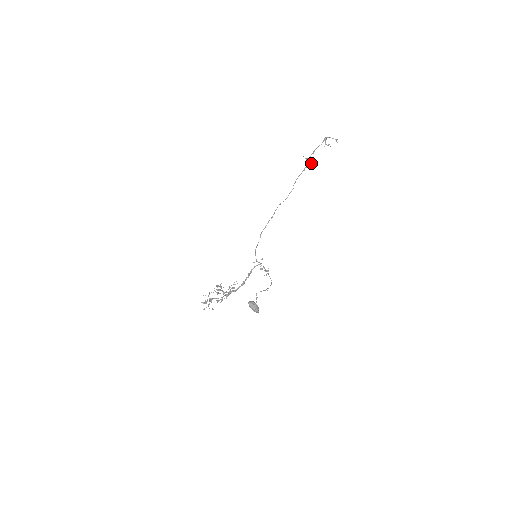
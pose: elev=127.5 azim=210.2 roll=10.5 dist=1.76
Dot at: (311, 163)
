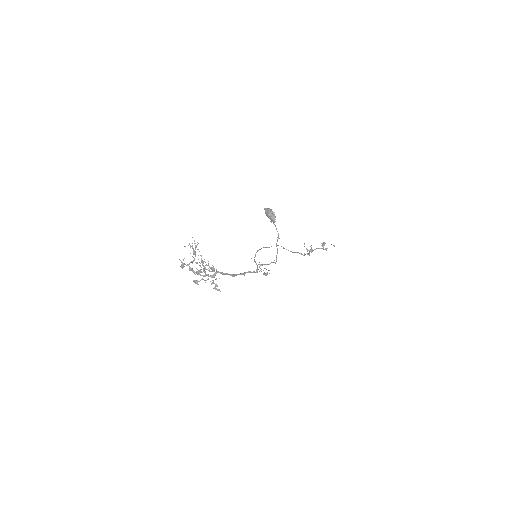
Dot at: occluded
